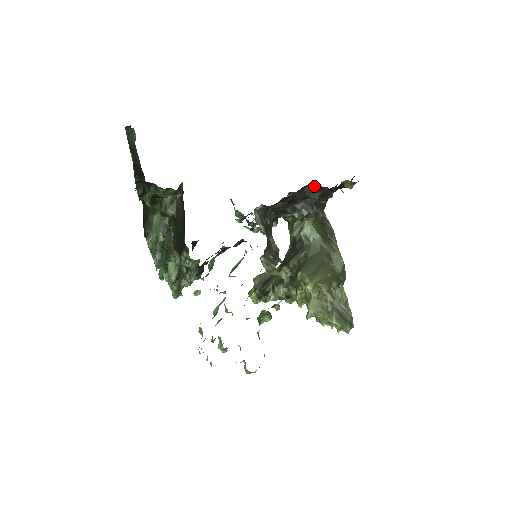
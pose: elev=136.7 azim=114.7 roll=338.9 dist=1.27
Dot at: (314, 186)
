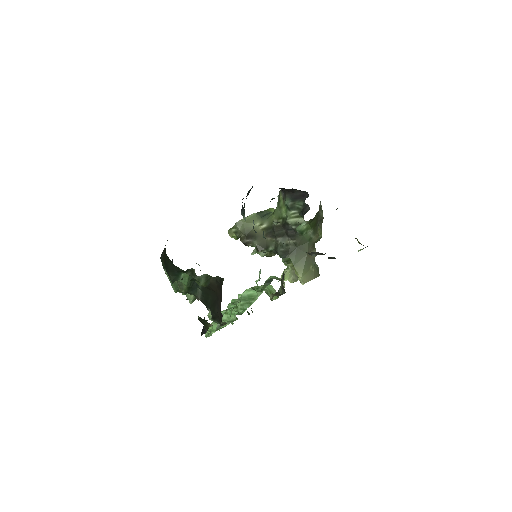
Dot at: (333, 258)
